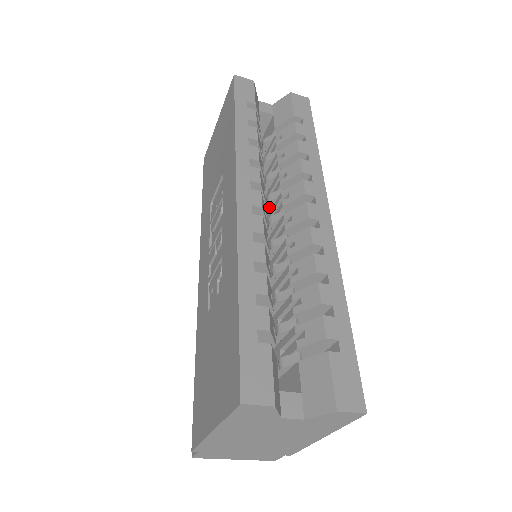
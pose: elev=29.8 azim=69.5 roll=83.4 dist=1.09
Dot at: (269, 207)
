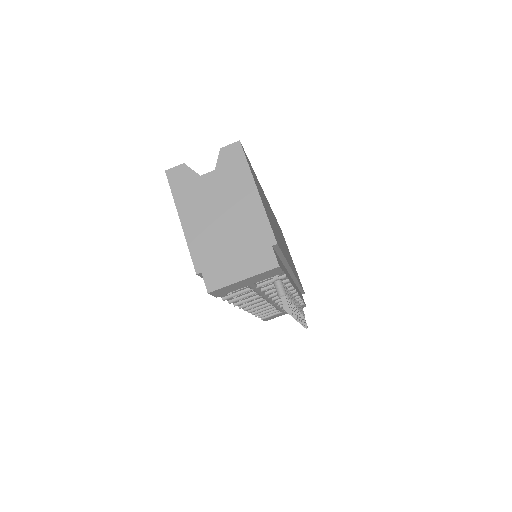
Dot at: occluded
